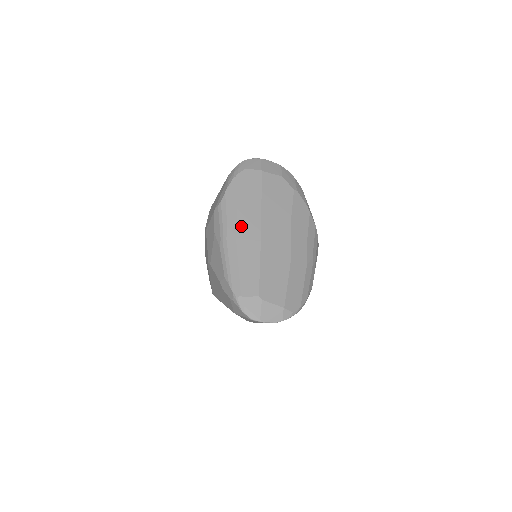
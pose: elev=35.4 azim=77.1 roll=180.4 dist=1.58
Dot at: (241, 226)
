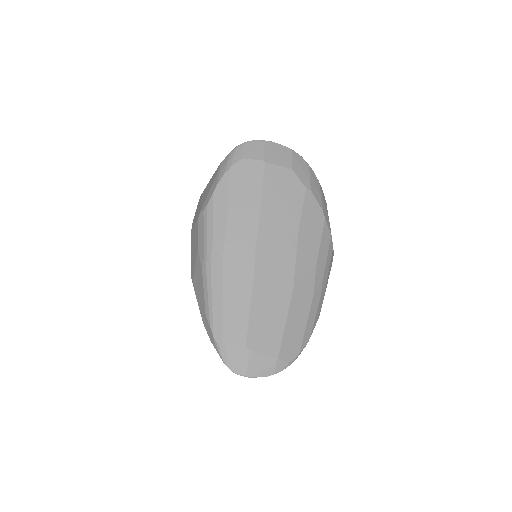
Dot at: (230, 245)
